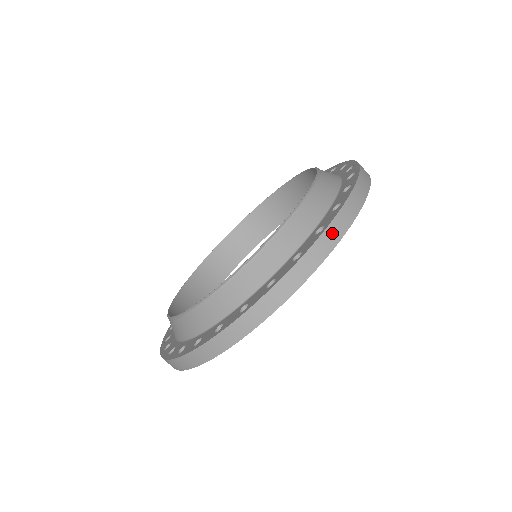
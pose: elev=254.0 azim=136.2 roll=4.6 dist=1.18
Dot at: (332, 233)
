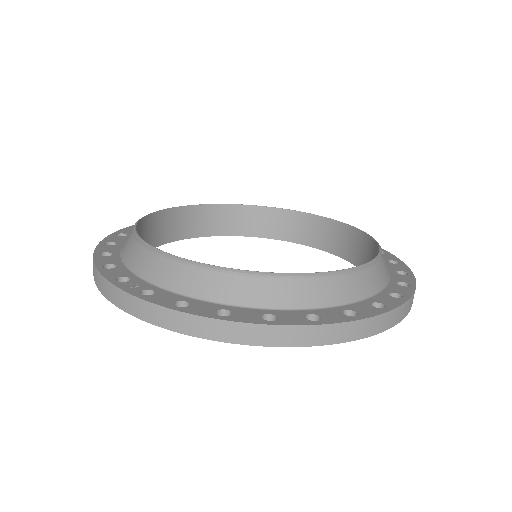
Dot at: occluded
